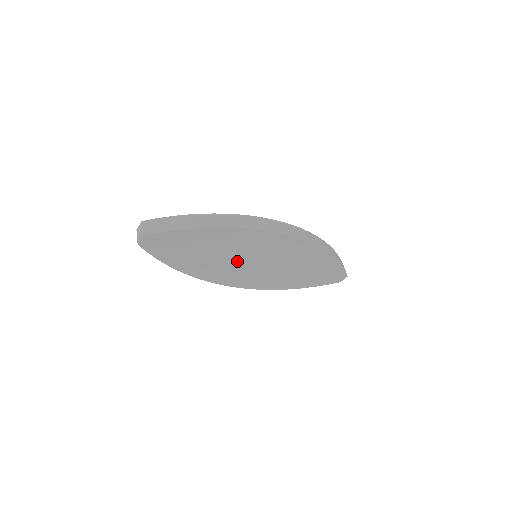
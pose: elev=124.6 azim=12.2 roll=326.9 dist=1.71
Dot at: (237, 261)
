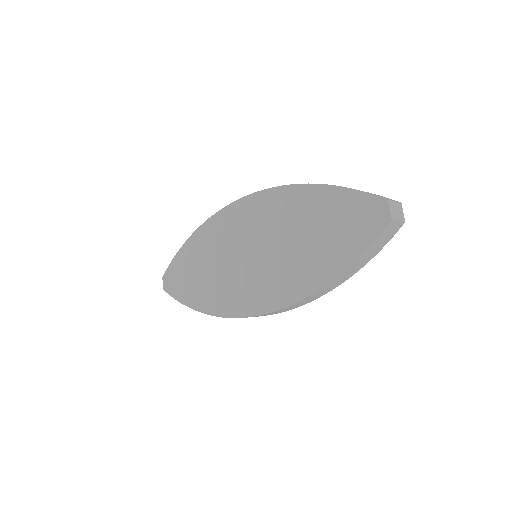
Dot at: (231, 267)
